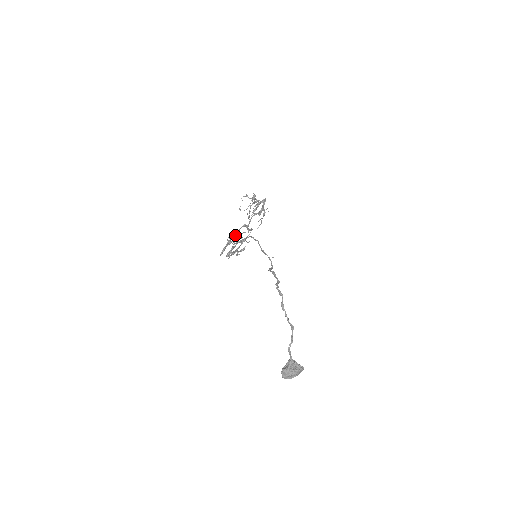
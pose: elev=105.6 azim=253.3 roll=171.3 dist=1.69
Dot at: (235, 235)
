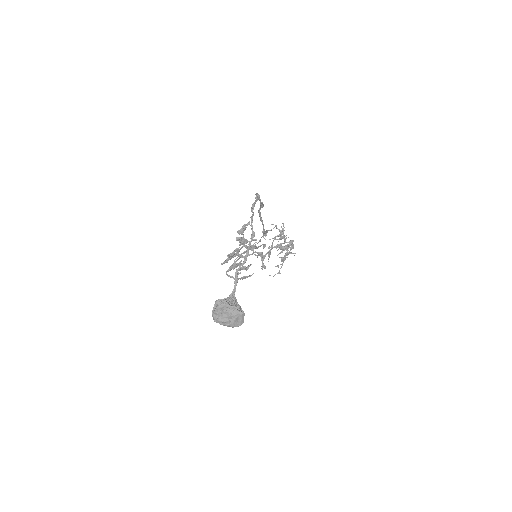
Dot at: occluded
